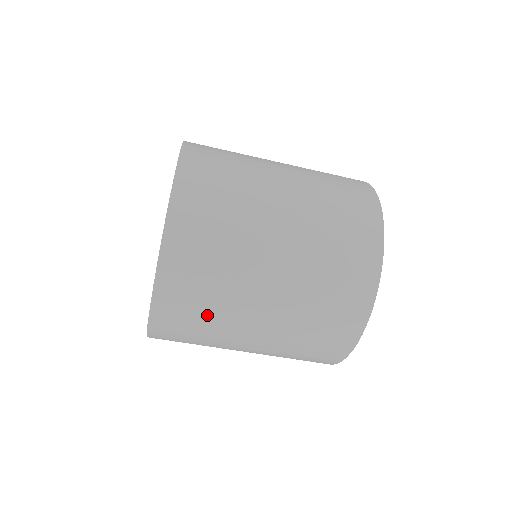
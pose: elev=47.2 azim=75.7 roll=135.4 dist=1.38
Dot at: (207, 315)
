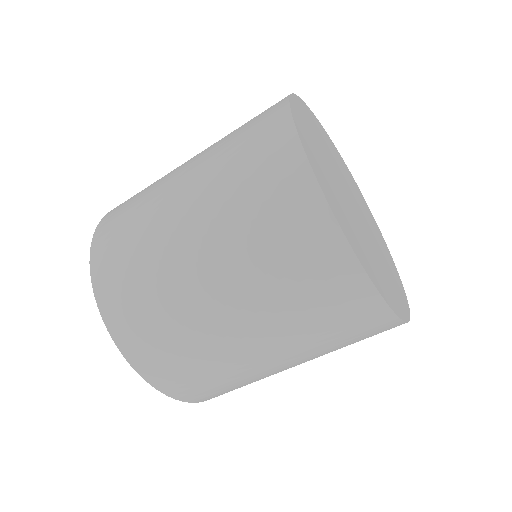
Dot at: (140, 263)
